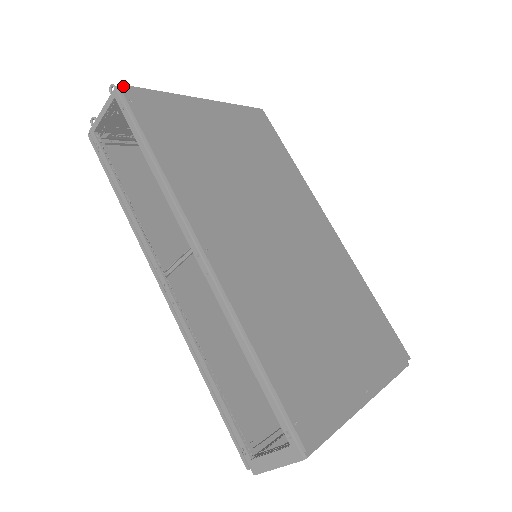
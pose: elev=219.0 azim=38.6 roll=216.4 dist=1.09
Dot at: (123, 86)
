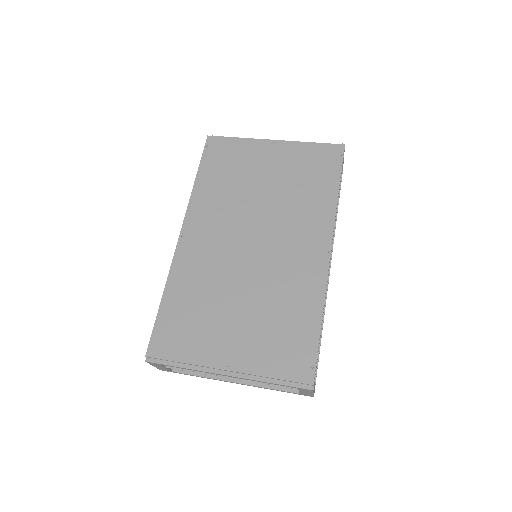
Dot at: (210, 137)
